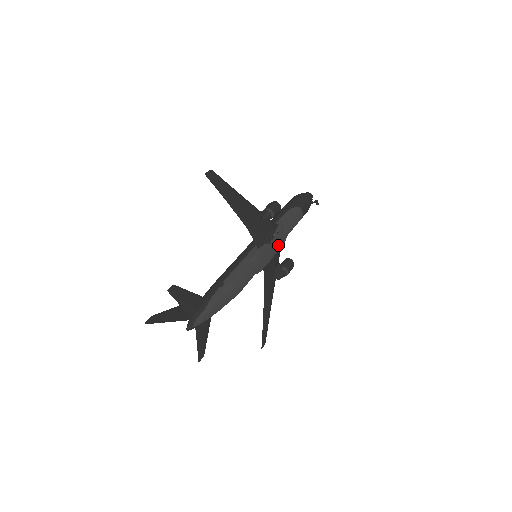
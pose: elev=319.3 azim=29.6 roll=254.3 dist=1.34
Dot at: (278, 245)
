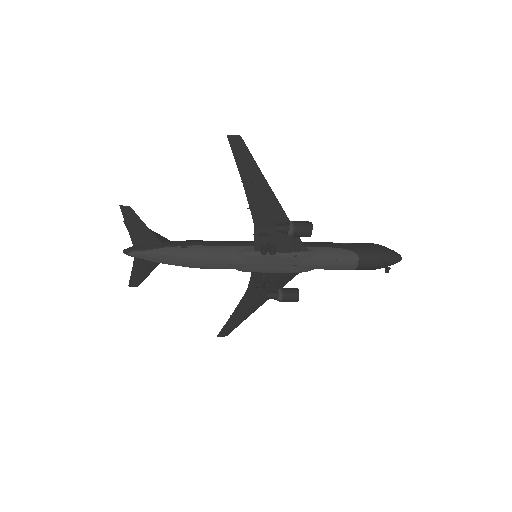
Dot at: (288, 267)
